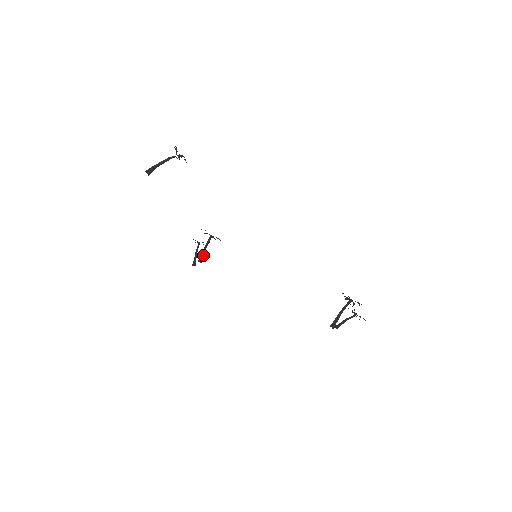
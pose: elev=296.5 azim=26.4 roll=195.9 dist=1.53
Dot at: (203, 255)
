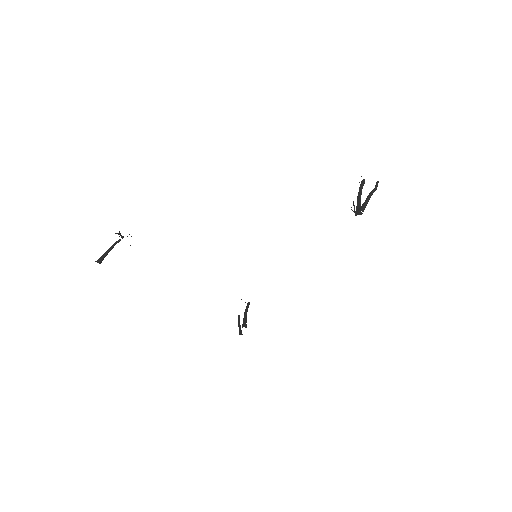
Dot at: (245, 321)
